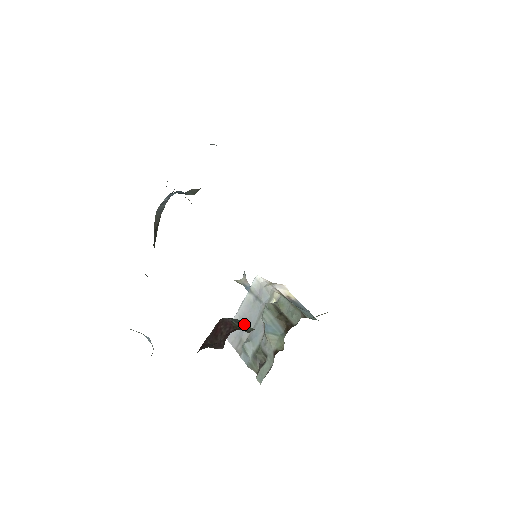
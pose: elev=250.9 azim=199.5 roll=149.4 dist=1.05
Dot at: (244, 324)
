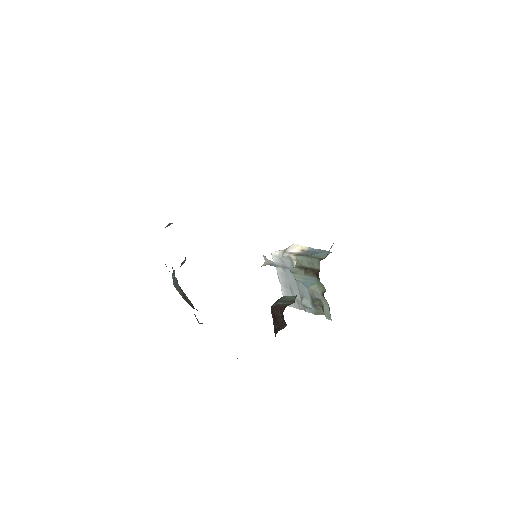
Dot at: (288, 298)
